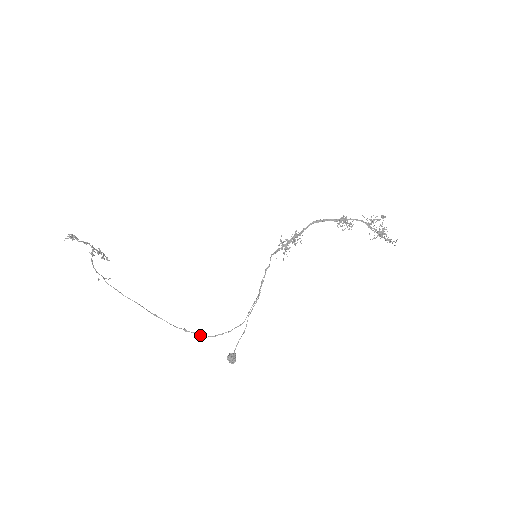
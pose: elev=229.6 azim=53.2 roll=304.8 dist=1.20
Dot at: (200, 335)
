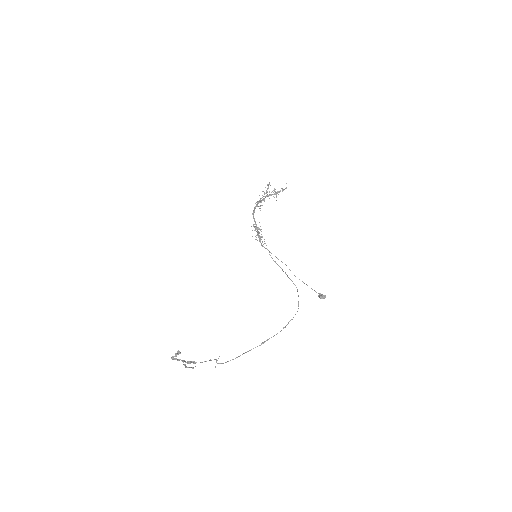
Dot at: occluded
